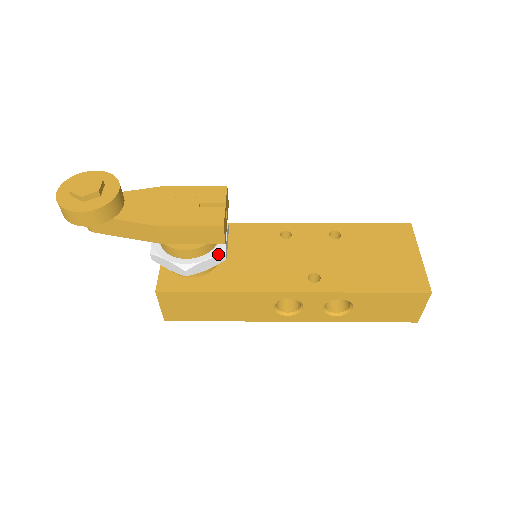
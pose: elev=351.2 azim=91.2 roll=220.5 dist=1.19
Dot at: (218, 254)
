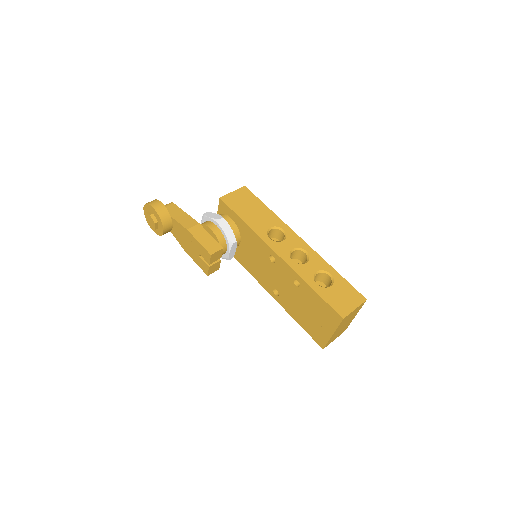
Dot at: occluded
